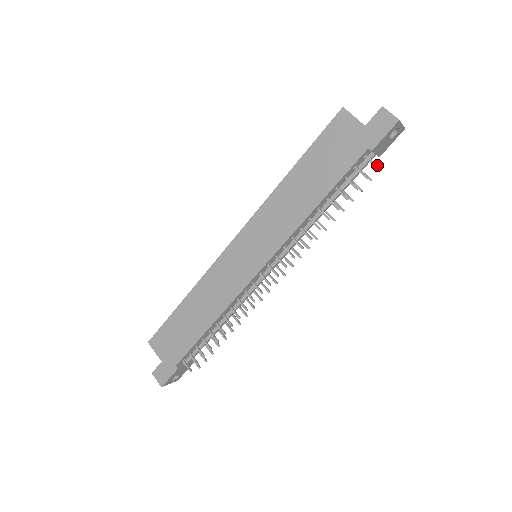
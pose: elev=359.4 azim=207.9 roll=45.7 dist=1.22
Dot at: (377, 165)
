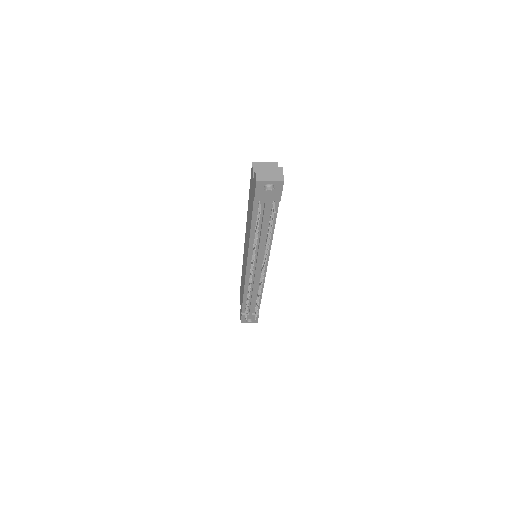
Dot at: (273, 209)
